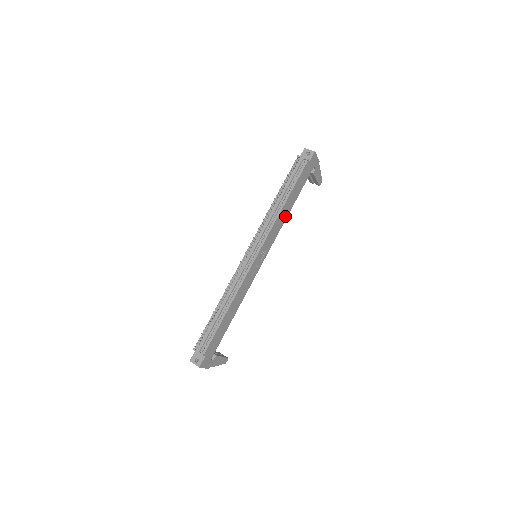
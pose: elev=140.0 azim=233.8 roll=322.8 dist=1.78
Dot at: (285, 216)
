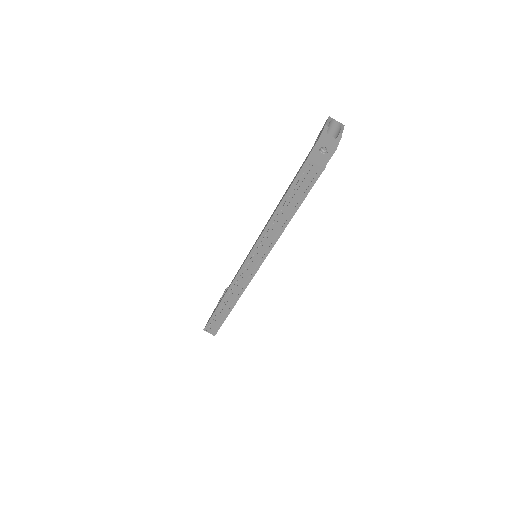
Dot at: occluded
